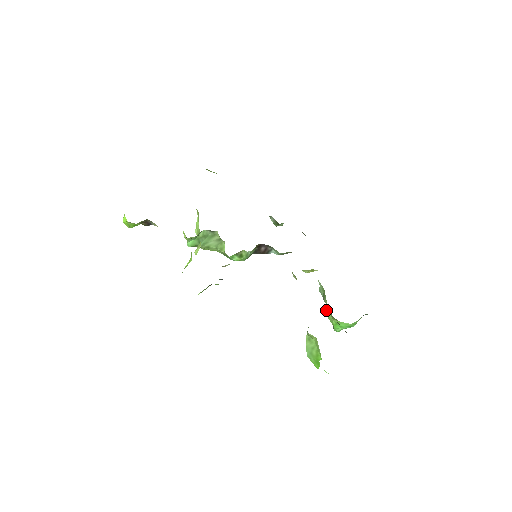
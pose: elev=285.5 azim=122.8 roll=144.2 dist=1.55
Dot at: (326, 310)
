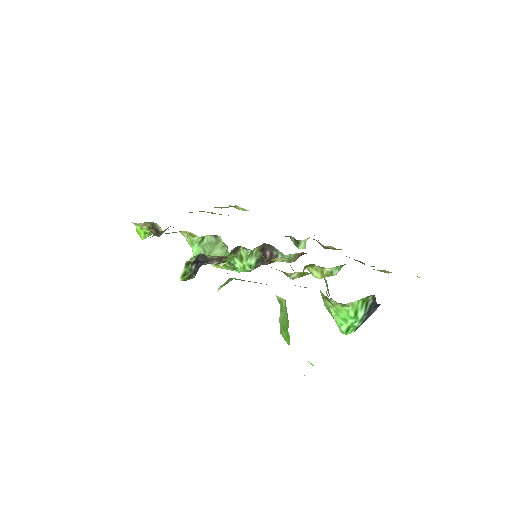
Dot at: occluded
